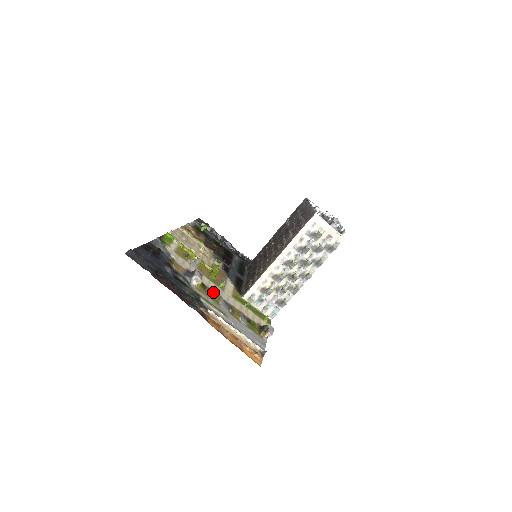
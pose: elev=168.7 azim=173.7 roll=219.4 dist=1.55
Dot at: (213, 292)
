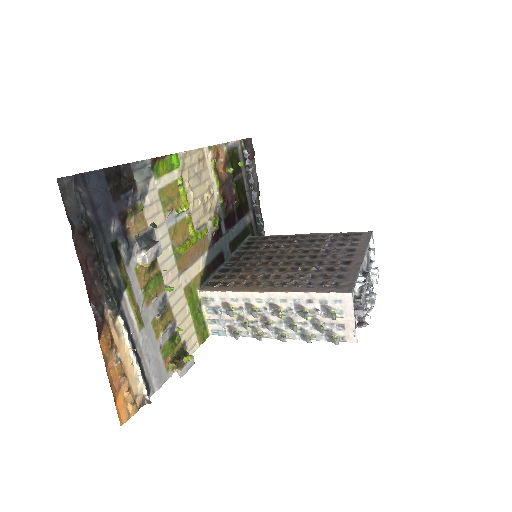
Dot at: (158, 280)
